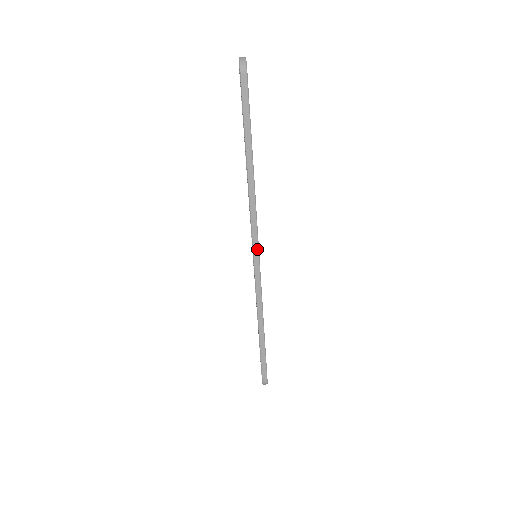
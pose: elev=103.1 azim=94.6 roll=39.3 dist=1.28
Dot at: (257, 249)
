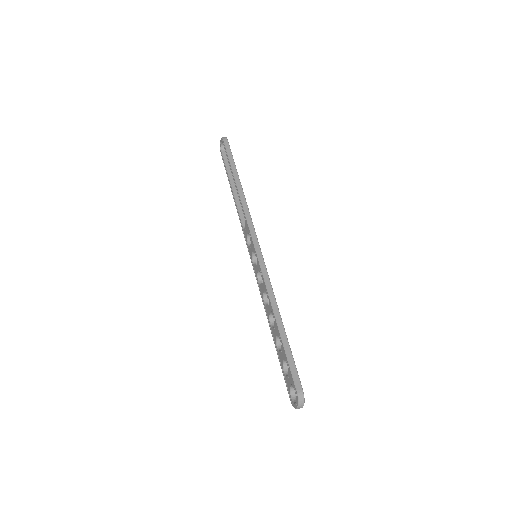
Dot at: (256, 239)
